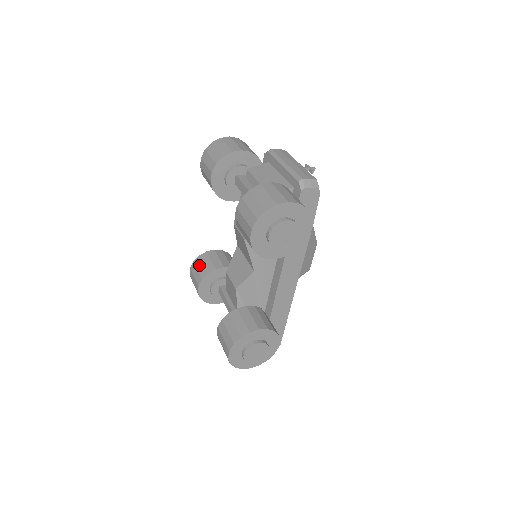
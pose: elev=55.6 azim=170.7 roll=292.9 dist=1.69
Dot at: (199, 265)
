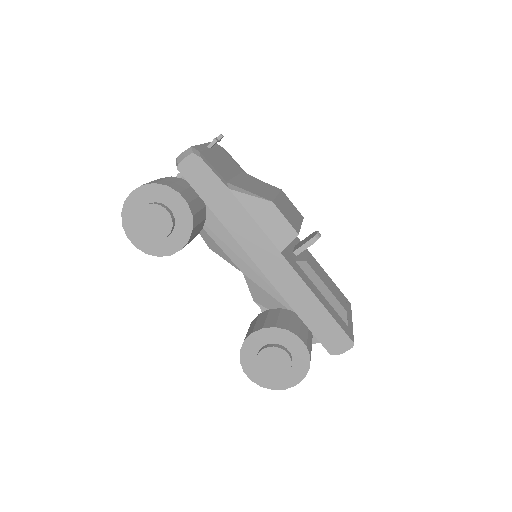
Dot at: occluded
